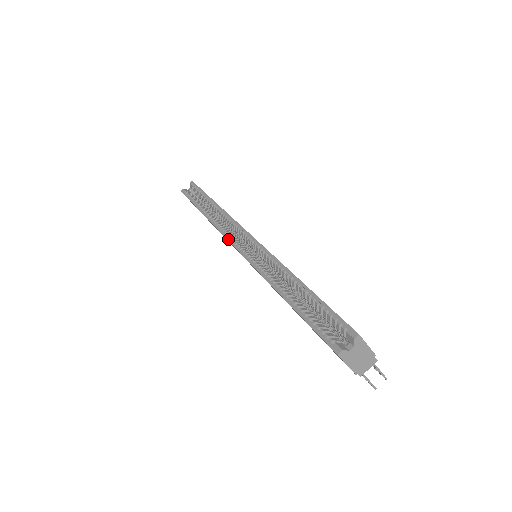
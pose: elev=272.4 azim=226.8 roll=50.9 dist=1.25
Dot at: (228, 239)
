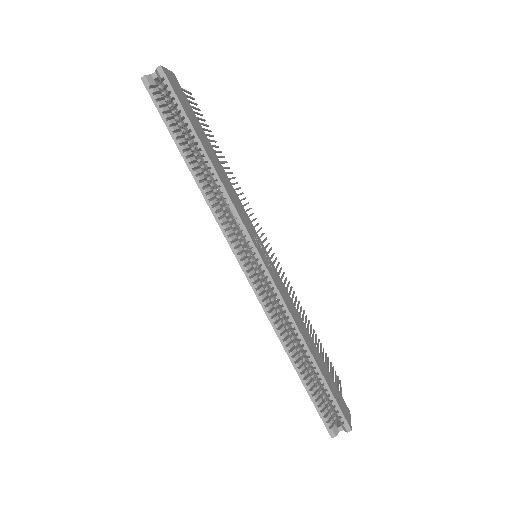
Dot at: (233, 250)
